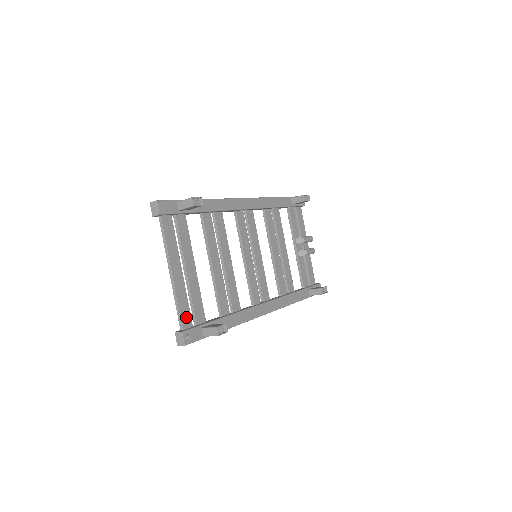
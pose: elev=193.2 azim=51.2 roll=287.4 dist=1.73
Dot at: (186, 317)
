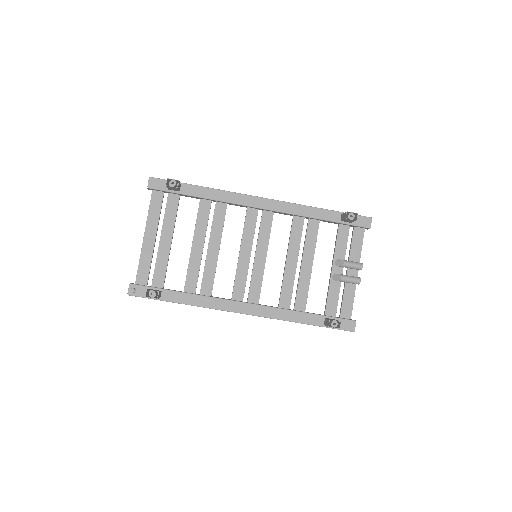
Dot at: (143, 275)
